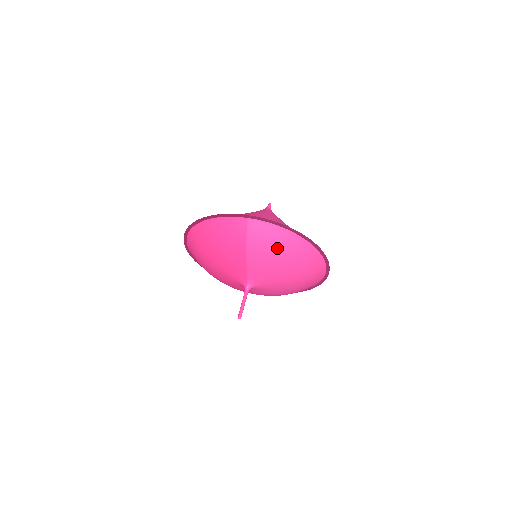
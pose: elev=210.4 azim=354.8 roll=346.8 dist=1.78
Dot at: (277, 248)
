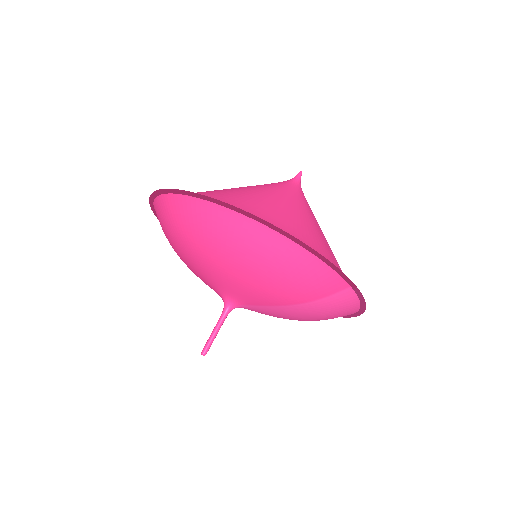
Dot at: (327, 316)
